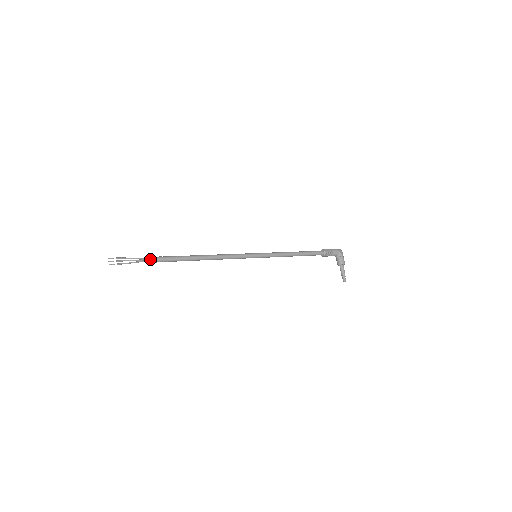
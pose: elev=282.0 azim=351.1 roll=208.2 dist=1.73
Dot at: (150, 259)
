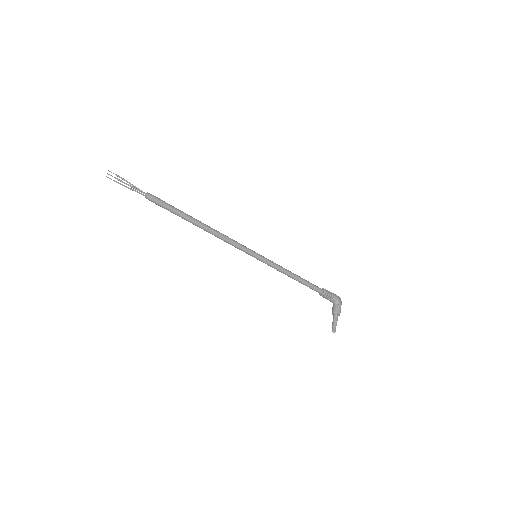
Dot at: (150, 195)
